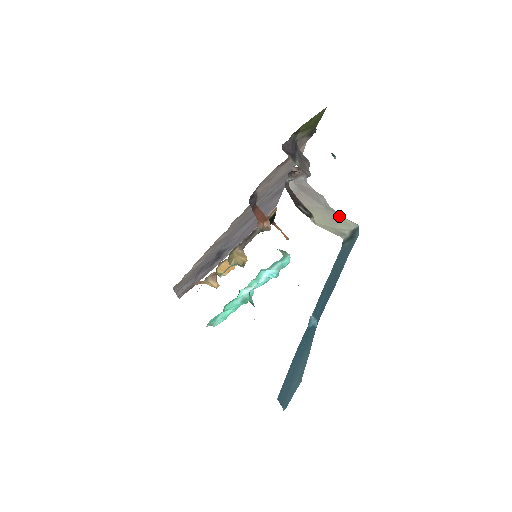
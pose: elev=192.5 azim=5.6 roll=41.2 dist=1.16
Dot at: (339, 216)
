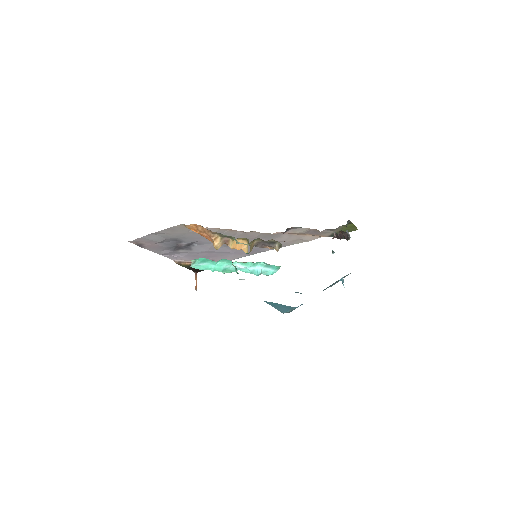
Dot at: occluded
